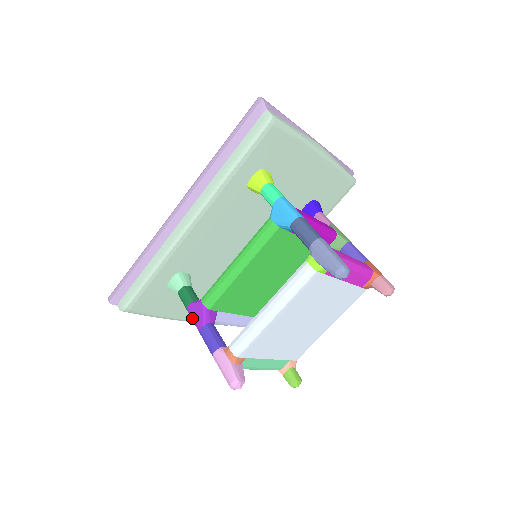
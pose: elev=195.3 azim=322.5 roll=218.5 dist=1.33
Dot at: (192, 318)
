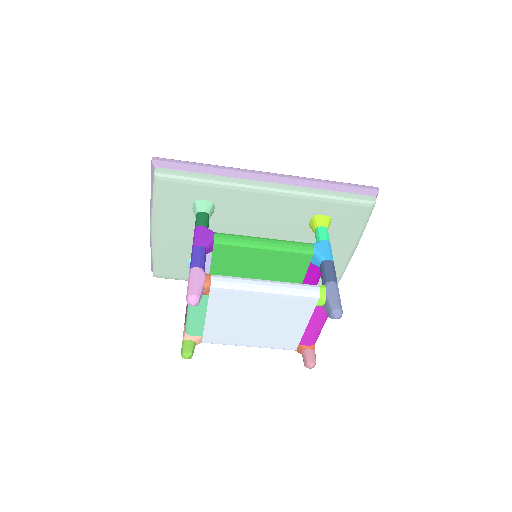
Dot at: (197, 234)
